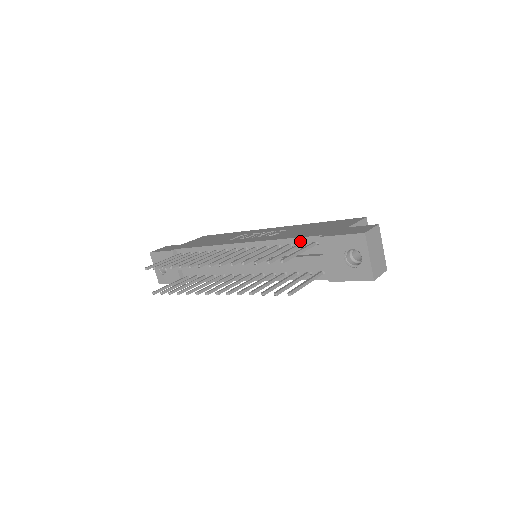
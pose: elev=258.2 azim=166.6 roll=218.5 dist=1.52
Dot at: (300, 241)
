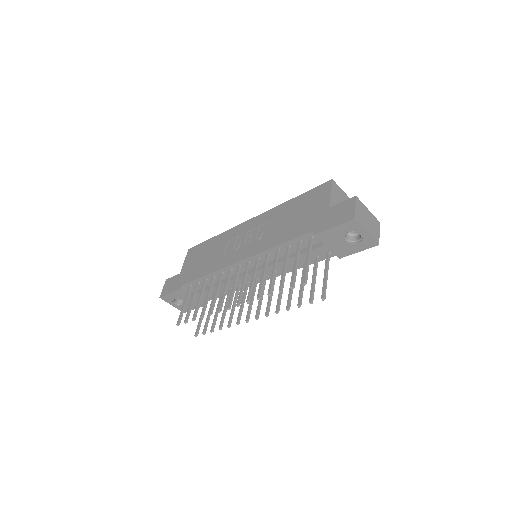
Dot at: (296, 241)
